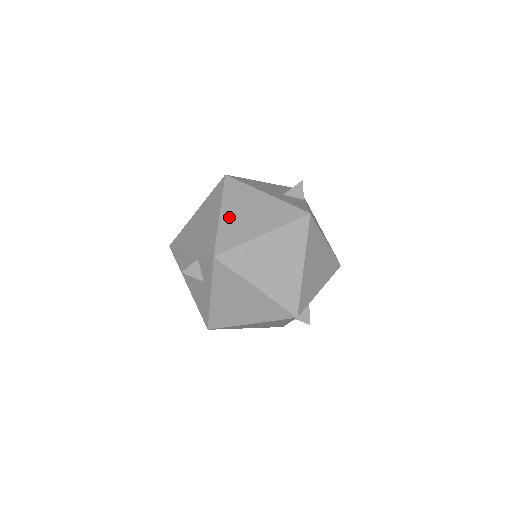
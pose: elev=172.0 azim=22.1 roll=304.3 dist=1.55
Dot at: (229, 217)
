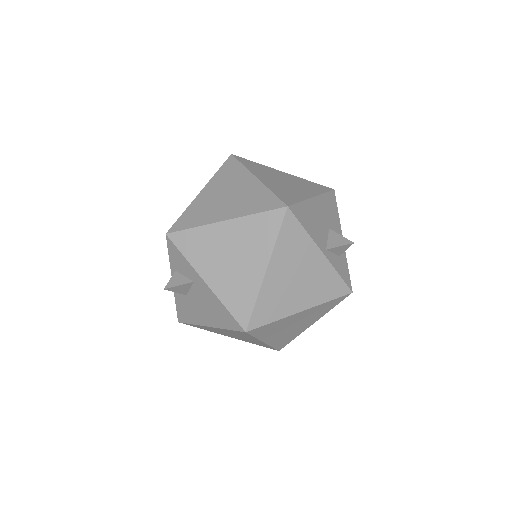
Dot at: occluded
